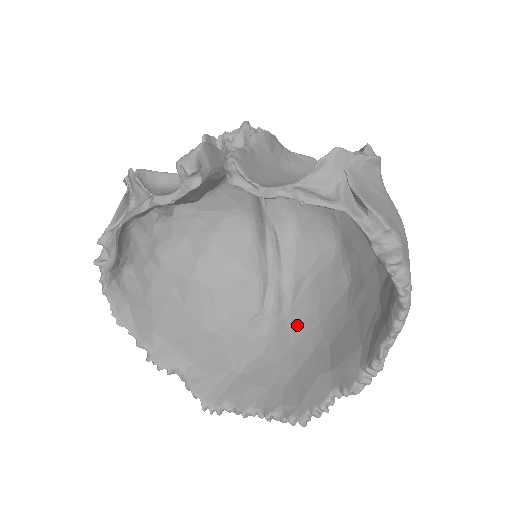
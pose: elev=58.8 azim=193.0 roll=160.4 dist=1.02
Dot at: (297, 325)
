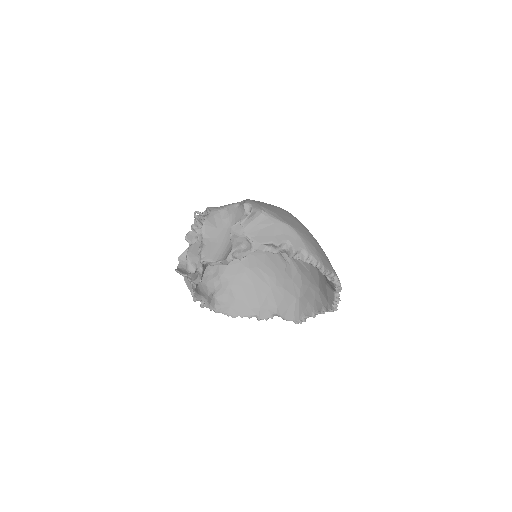
Dot at: (304, 262)
